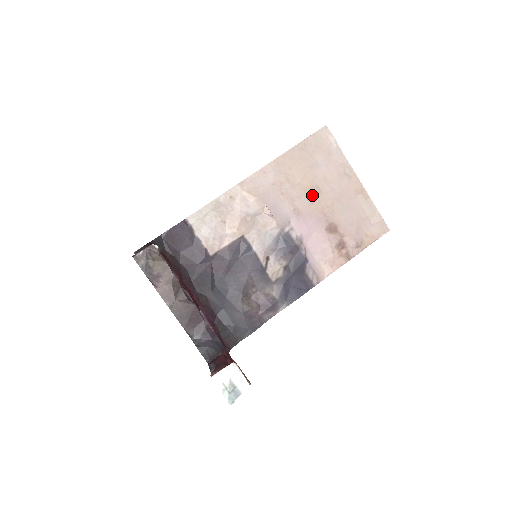
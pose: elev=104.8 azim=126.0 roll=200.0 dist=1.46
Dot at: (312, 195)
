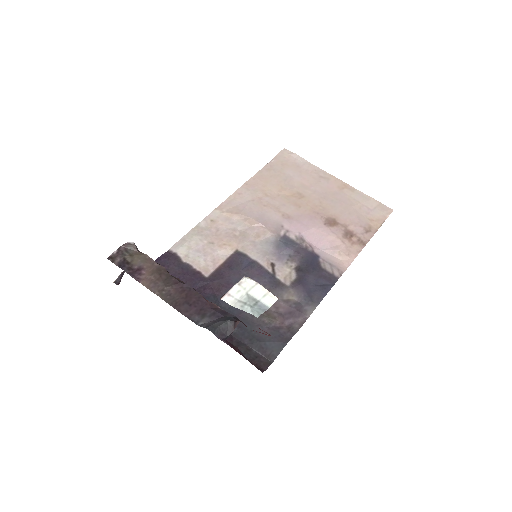
Dot at: (296, 201)
